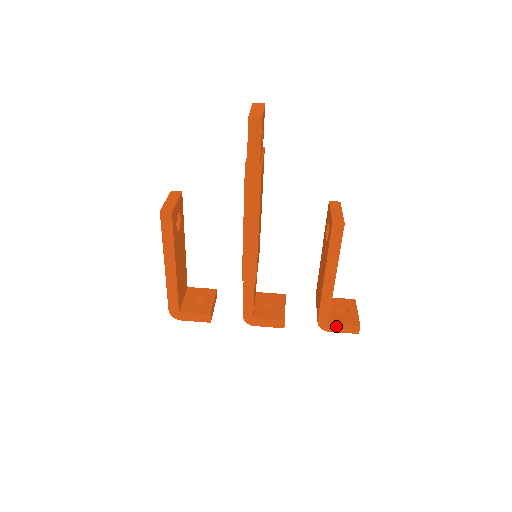
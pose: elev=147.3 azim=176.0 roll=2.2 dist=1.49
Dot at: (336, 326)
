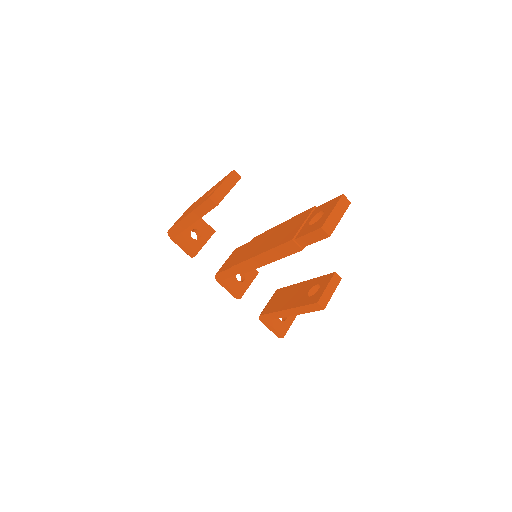
Dot at: (269, 325)
